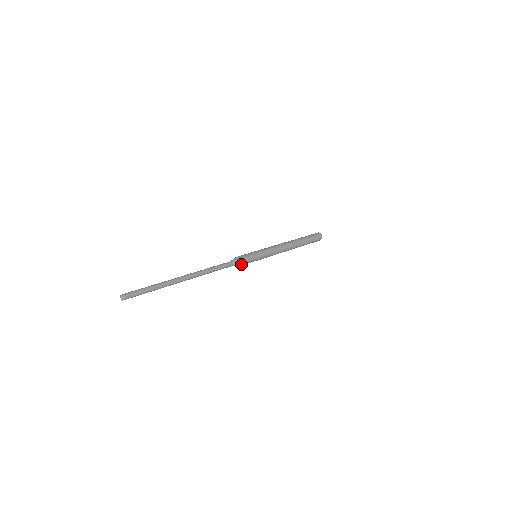
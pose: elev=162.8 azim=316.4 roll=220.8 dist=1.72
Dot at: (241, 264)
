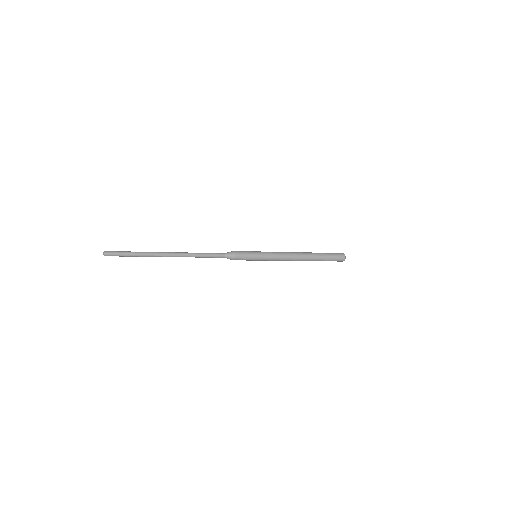
Dot at: (235, 254)
